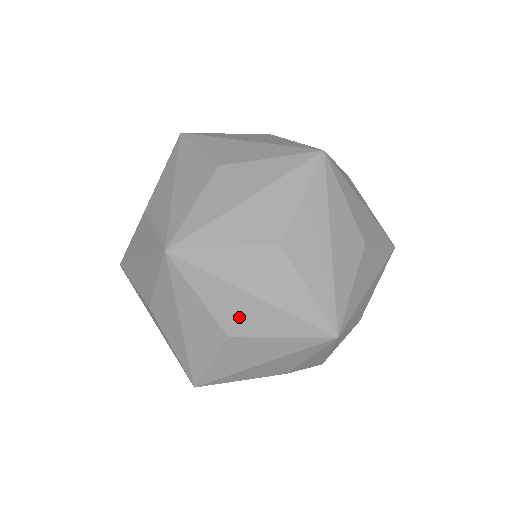
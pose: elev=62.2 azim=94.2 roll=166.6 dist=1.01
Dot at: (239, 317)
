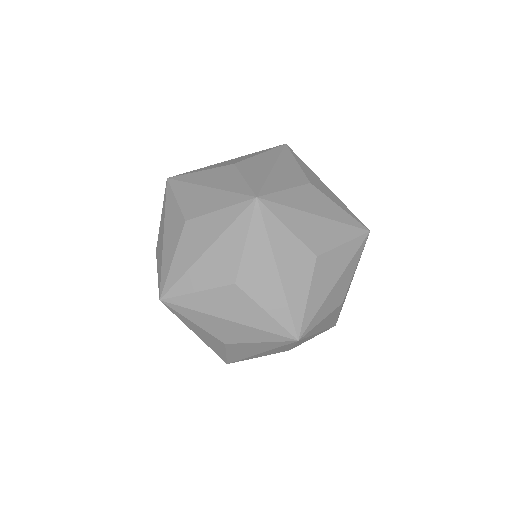
Dot at: (255, 277)
